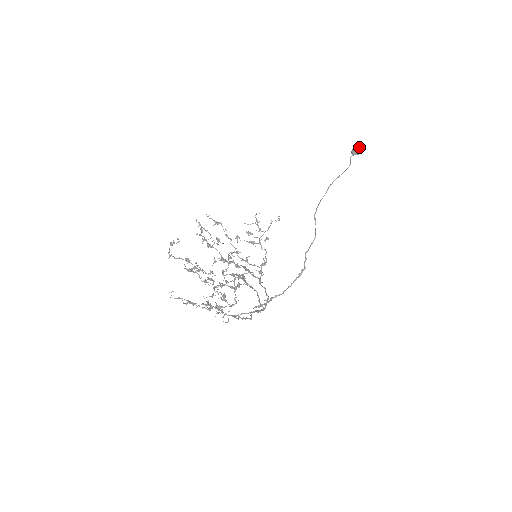
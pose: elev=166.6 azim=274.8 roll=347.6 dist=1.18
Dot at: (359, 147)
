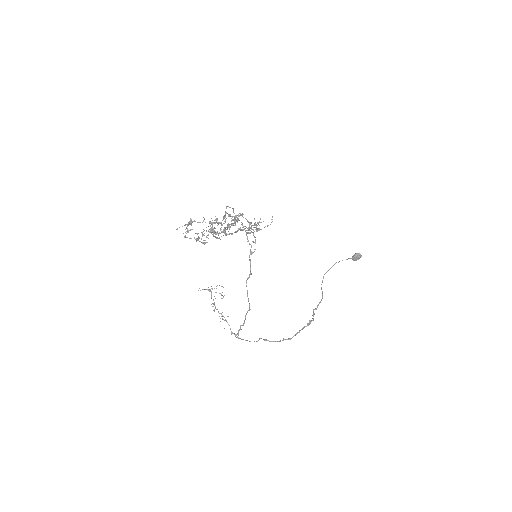
Dot at: occluded
